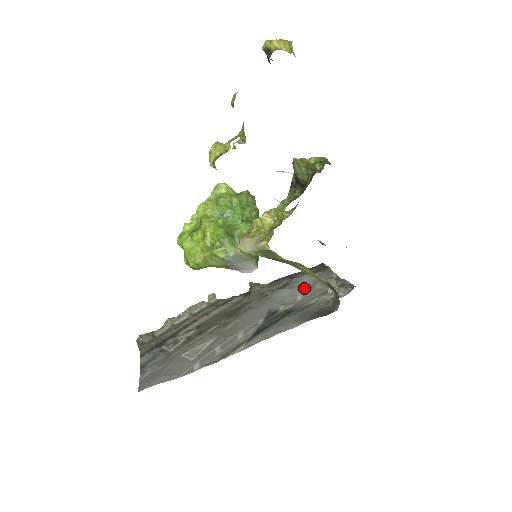
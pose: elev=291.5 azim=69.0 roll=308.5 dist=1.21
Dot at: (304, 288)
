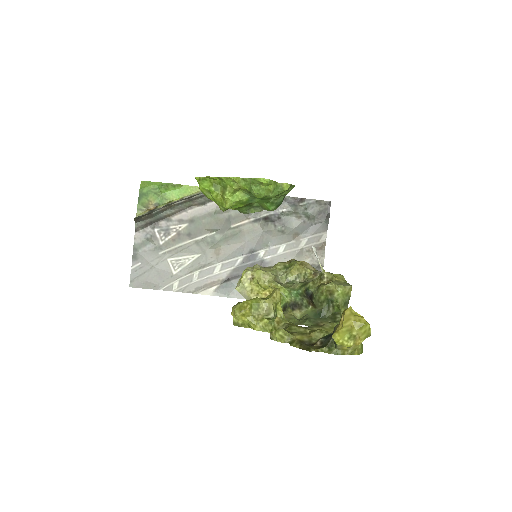
Dot at: (292, 238)
